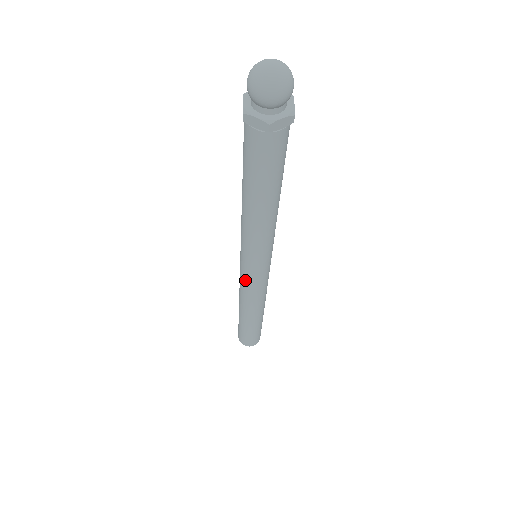
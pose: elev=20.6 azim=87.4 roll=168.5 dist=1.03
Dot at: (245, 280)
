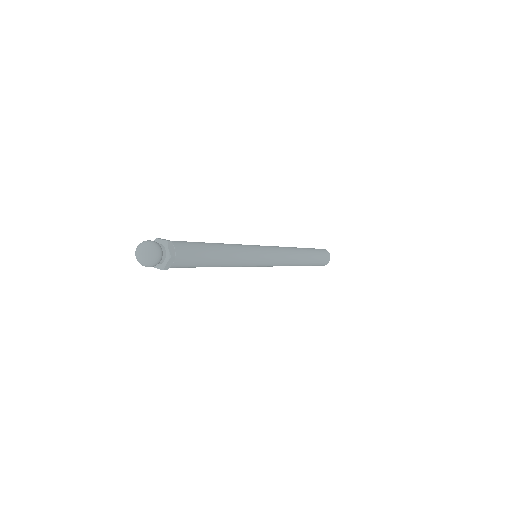
Dot at: occluded
